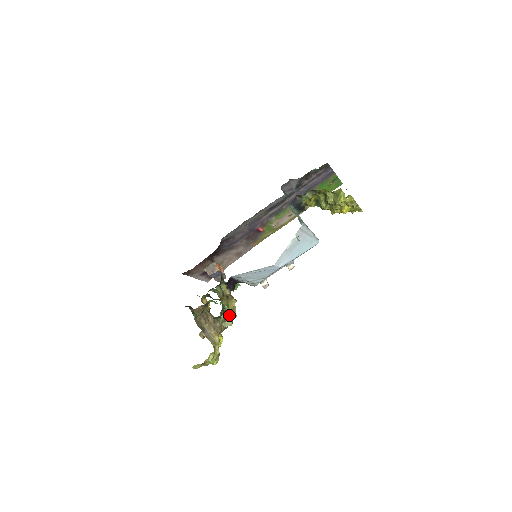
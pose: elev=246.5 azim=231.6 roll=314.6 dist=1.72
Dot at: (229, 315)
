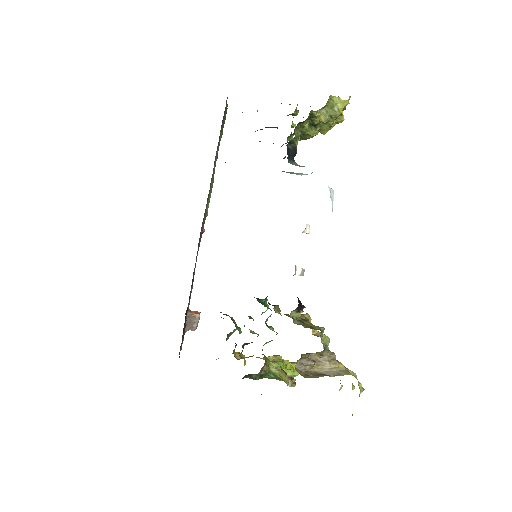
Dot at: (318, 334)
